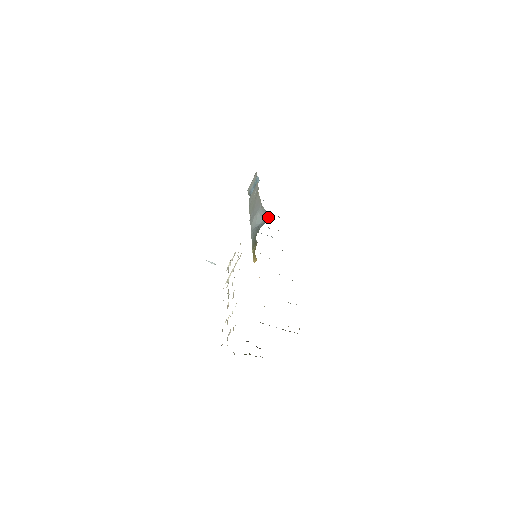
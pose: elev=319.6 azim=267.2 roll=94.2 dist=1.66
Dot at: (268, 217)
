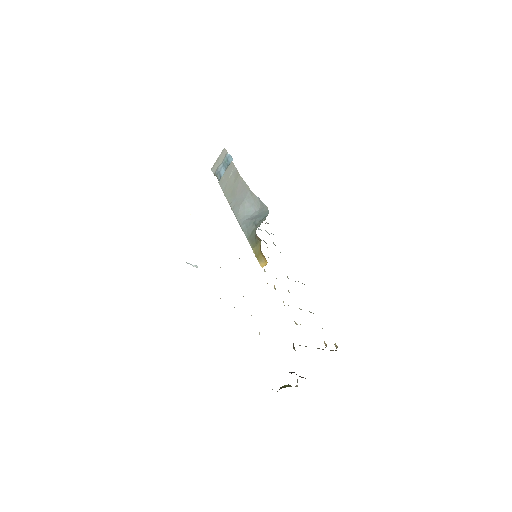
Dot at: (267, 208)
